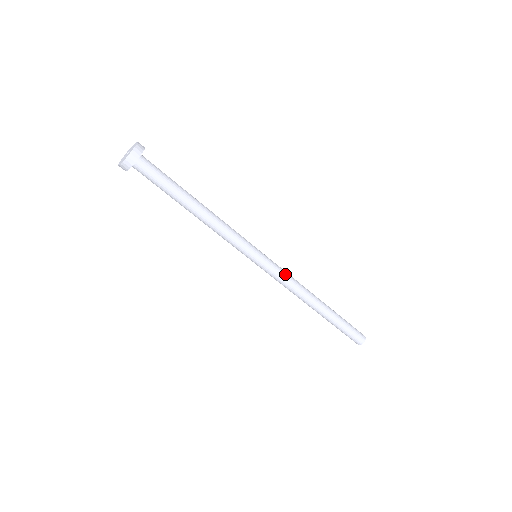
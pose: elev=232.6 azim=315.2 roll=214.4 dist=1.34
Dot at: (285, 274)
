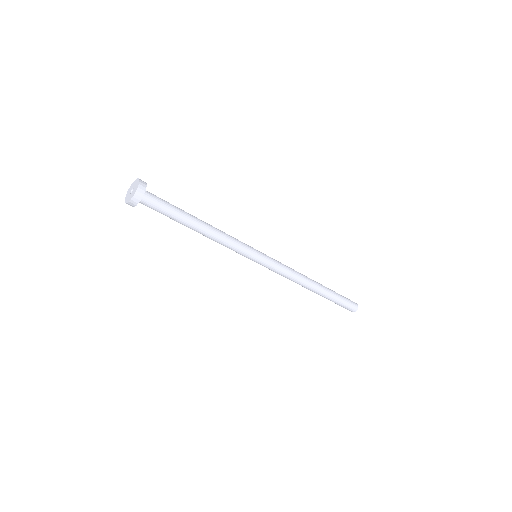
Dot at: (281, 271)
